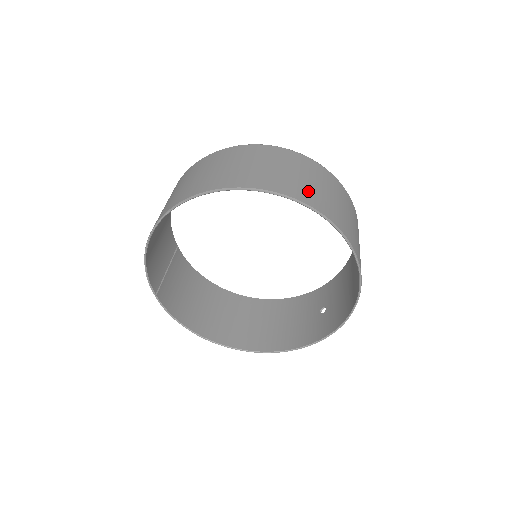
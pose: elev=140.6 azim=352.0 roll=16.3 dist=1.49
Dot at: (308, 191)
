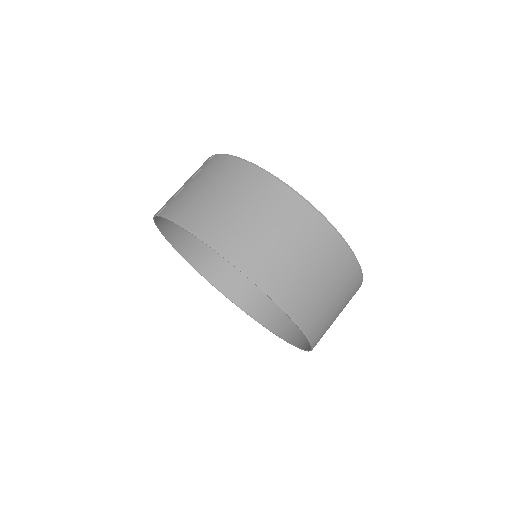
Dot at: (326, 330)
